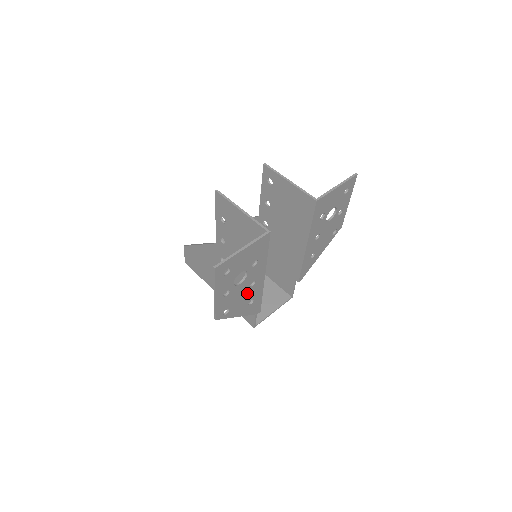
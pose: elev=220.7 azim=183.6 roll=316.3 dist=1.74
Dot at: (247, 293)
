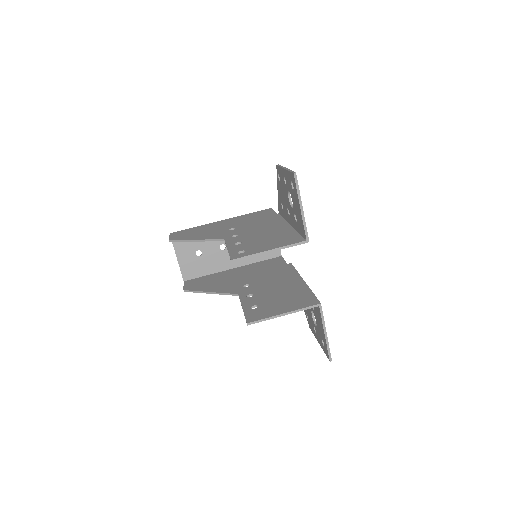
Dot at: occluded
